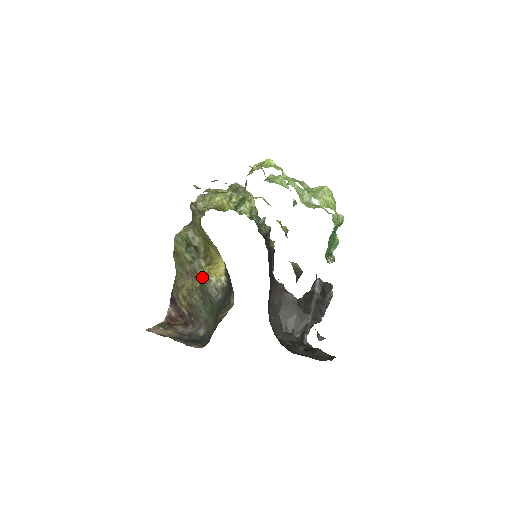
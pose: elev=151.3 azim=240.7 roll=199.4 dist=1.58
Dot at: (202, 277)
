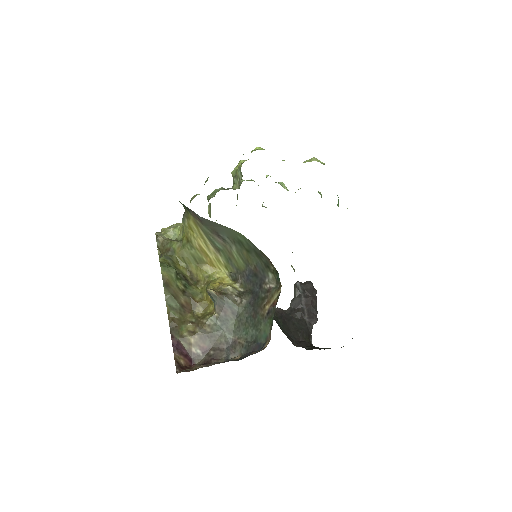
Dot at: (214, 290)
